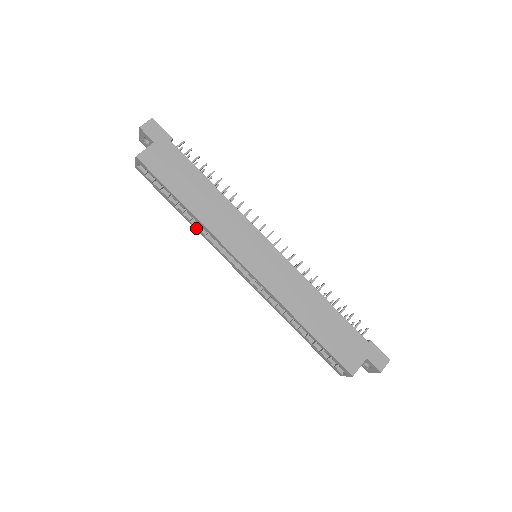
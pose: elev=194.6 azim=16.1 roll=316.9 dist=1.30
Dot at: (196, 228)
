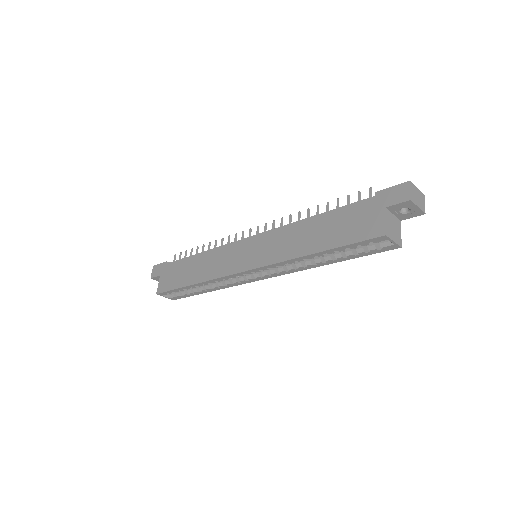
Dot at: (218, 288)
